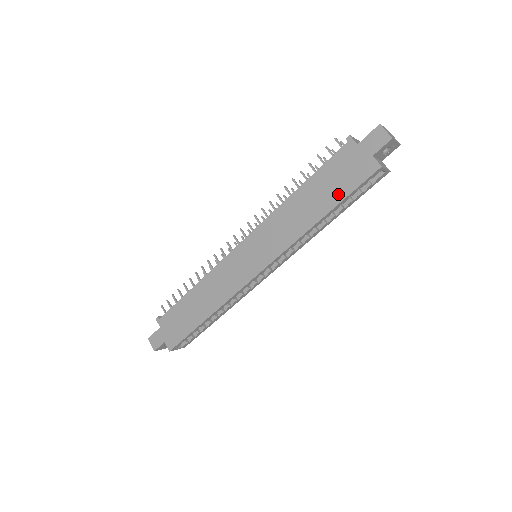
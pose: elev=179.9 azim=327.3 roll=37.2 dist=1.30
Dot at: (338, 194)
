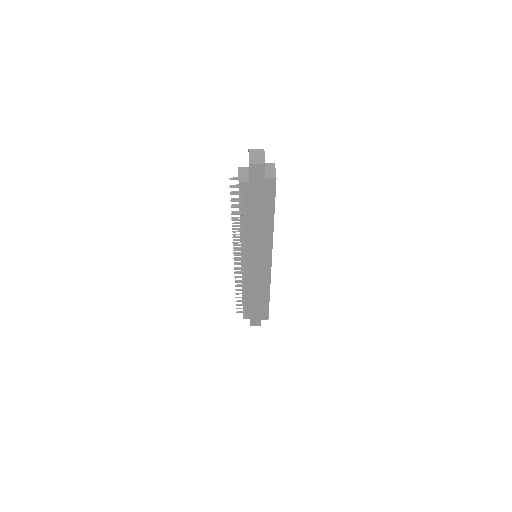
Dot at: (269, 207)
